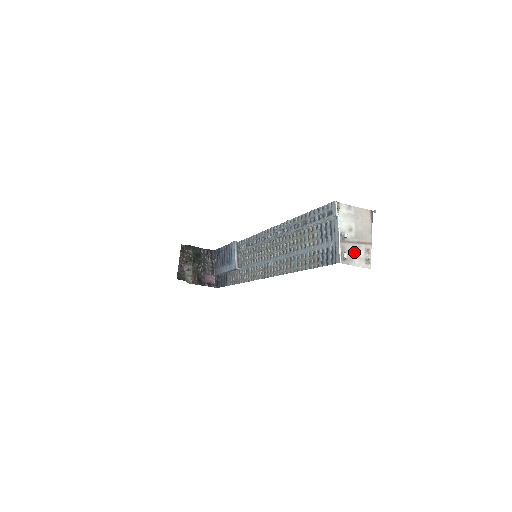
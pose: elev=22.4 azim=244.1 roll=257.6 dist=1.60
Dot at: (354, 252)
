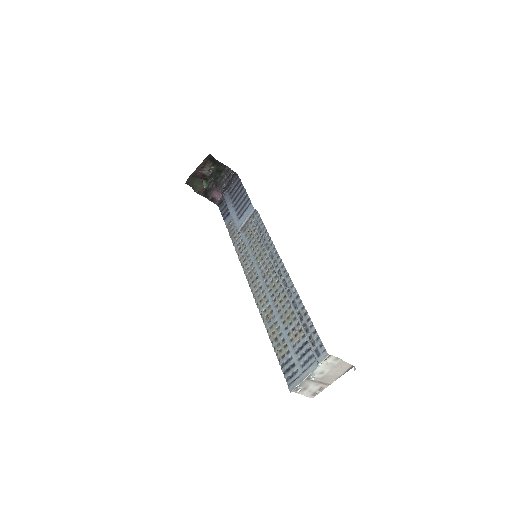
Dot at: (310, 386)
